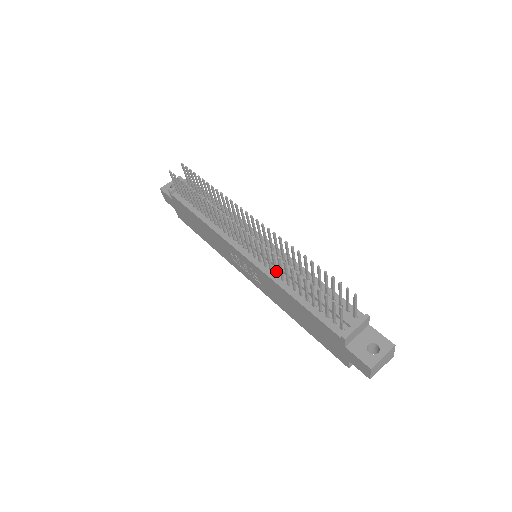
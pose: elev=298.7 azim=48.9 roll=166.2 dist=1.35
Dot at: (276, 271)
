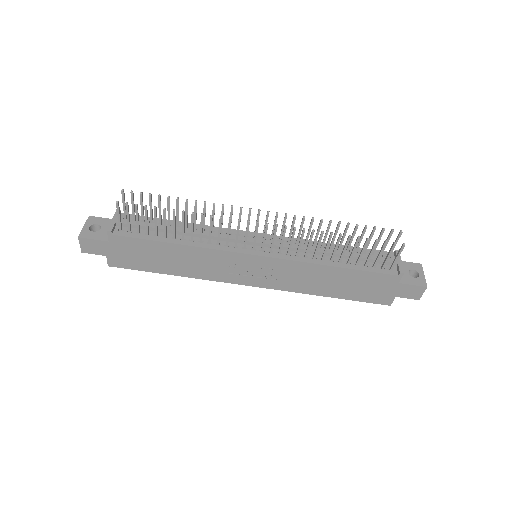
Dot at: (307, 252)
